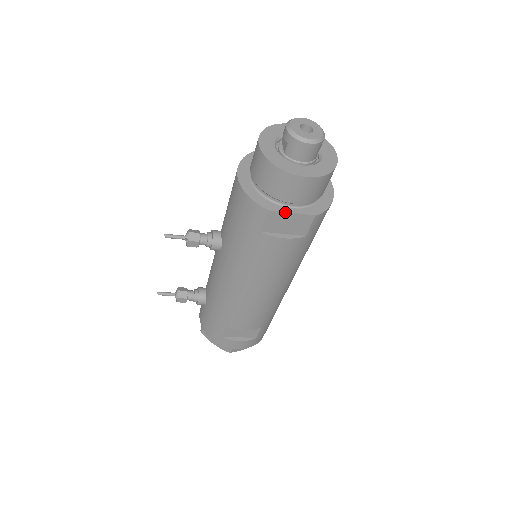
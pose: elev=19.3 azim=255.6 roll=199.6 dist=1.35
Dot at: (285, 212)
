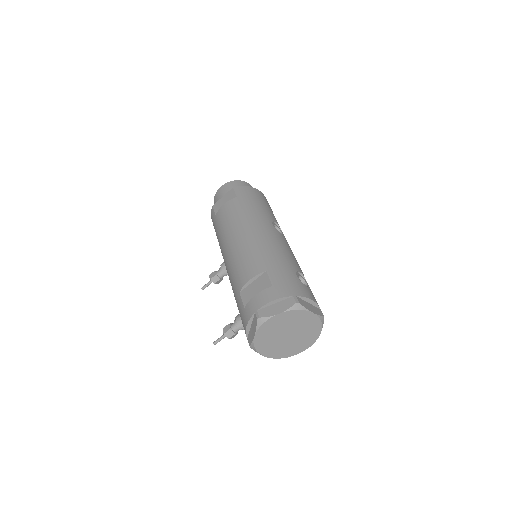
Dot at: (220, 200)
